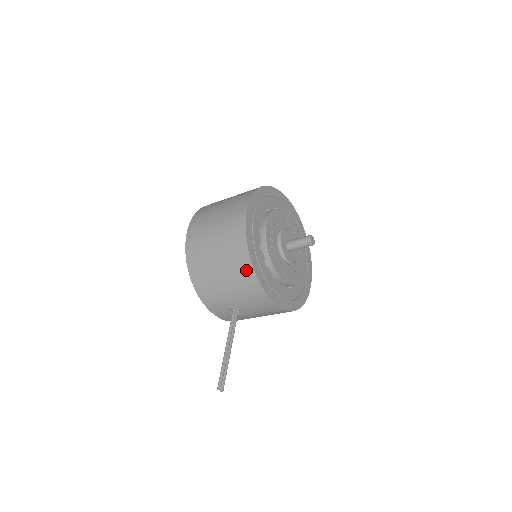
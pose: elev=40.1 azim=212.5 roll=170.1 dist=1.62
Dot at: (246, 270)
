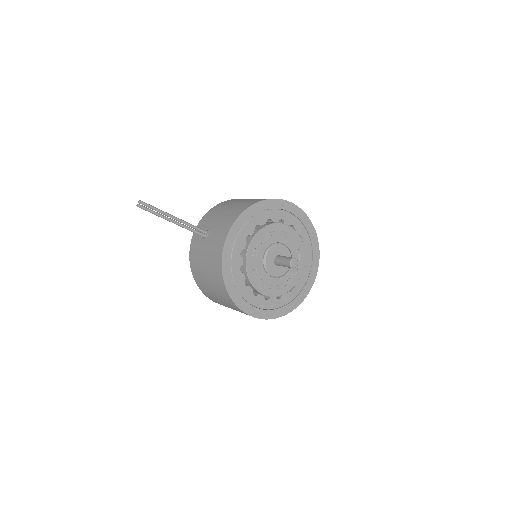
Dot at: (247, 205)
